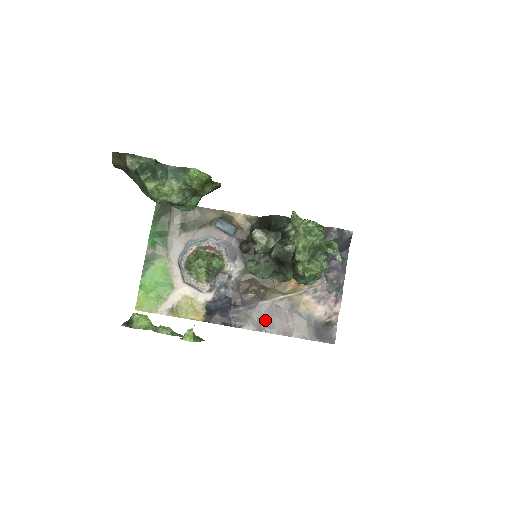
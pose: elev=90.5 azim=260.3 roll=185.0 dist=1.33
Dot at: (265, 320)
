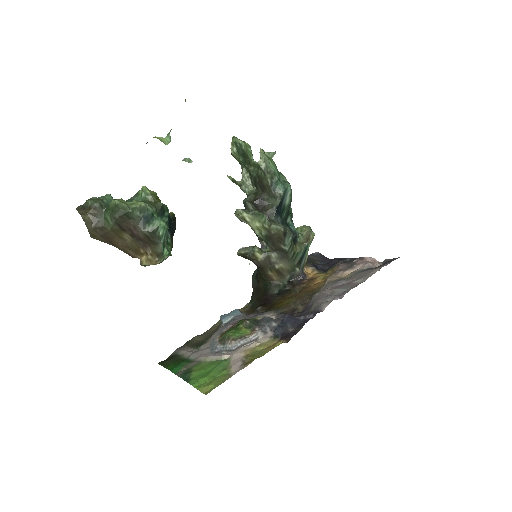
Dot at: (332, 296)
